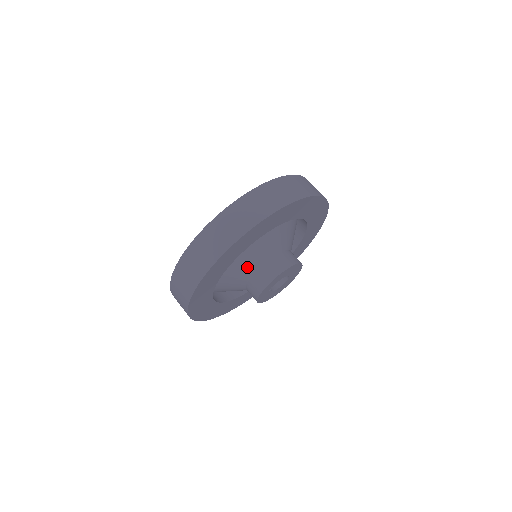
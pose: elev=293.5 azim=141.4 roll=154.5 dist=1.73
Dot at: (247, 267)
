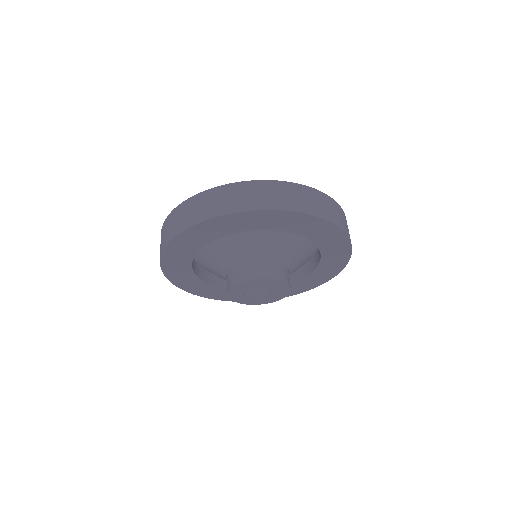
Dot at: (219, 267)
